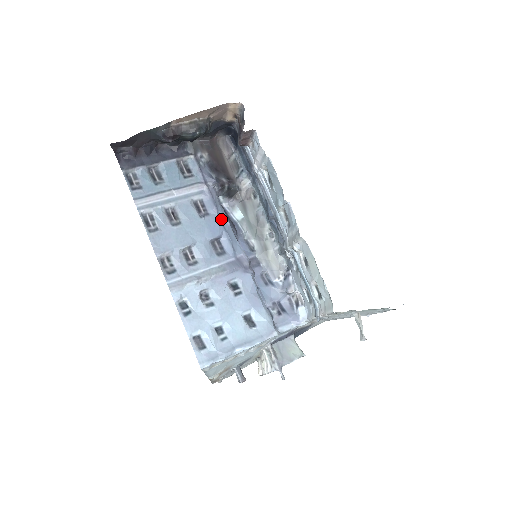
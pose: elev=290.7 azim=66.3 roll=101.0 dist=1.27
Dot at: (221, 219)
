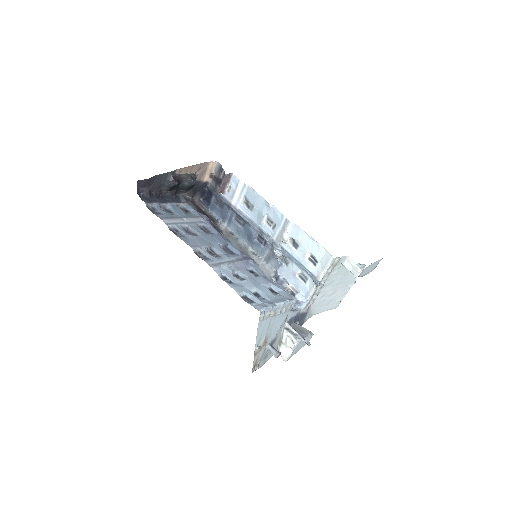
Dot at: (222, 236)
